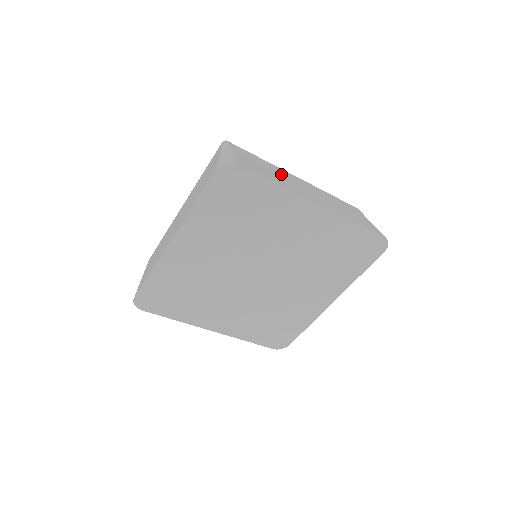
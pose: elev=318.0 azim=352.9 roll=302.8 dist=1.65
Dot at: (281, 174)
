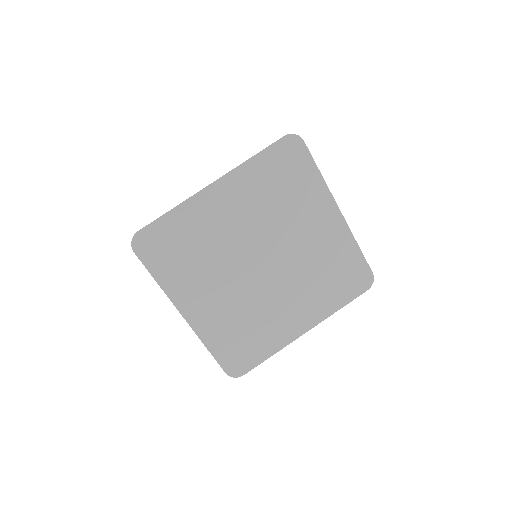
Dot at: occluded
